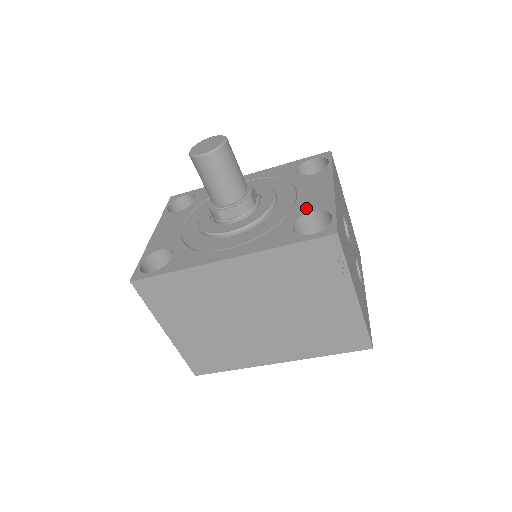
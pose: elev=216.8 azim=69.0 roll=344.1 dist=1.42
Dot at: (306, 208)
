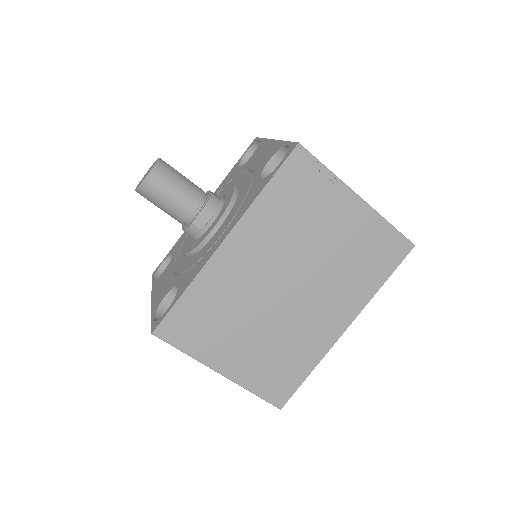
Dot at: (263, 164)
